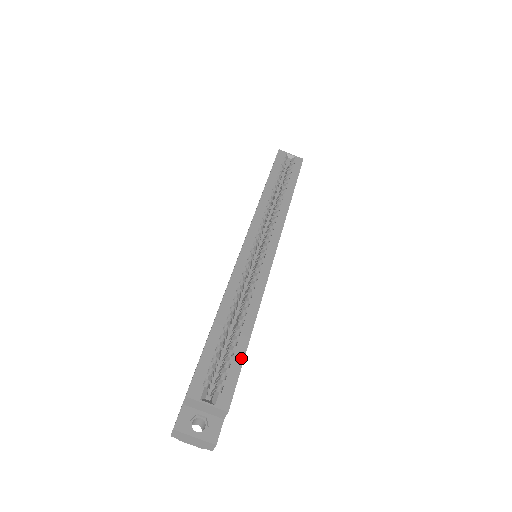
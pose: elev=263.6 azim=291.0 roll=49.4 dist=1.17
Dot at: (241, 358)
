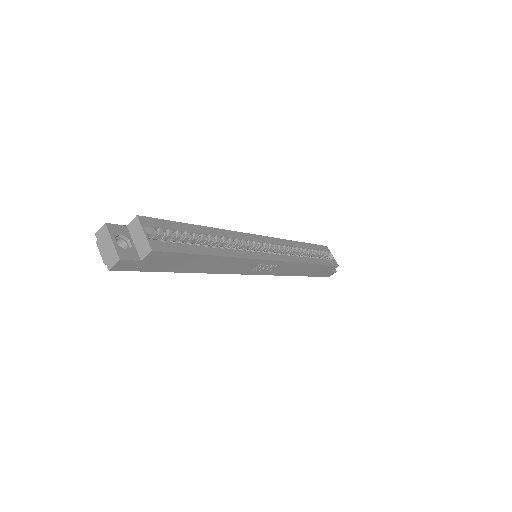
Dot at: (192, 251)
